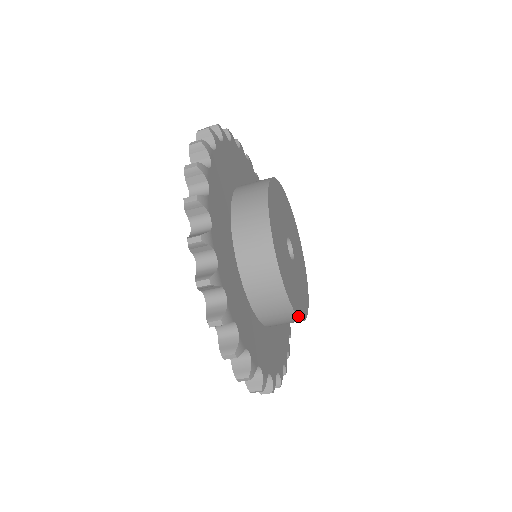
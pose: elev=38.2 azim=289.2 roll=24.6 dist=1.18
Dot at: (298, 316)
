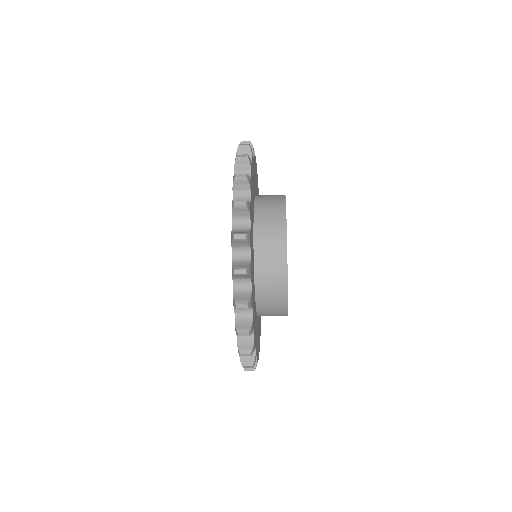
Dot at: occluded
